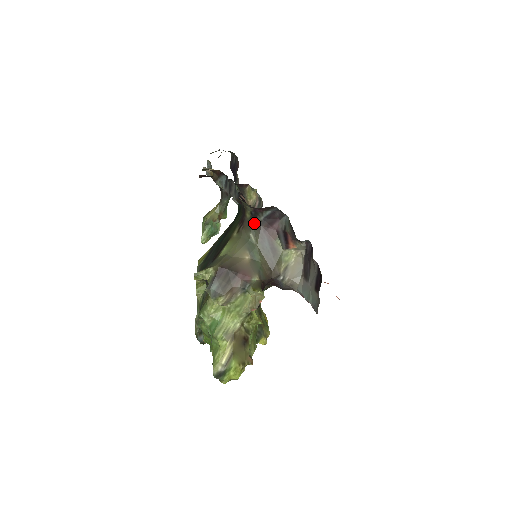
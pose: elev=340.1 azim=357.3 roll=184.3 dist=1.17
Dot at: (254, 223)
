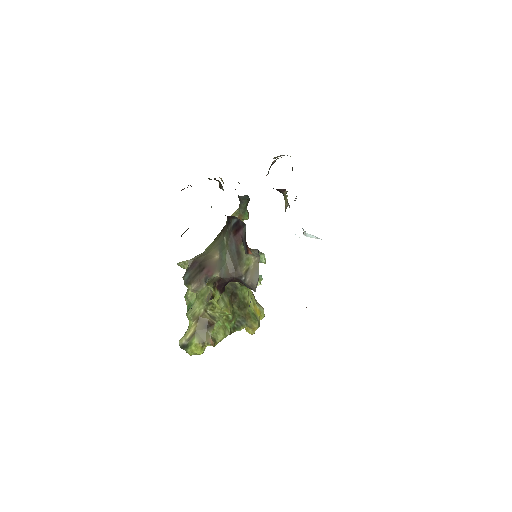
Dot at: (228, 228)
